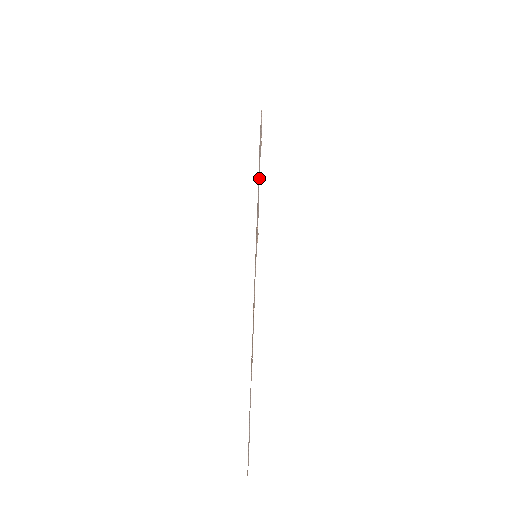
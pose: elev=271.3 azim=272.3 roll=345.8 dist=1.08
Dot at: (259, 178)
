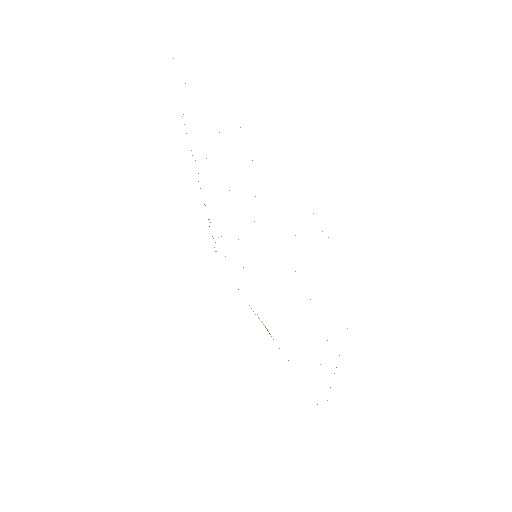
Dot at: occluded
